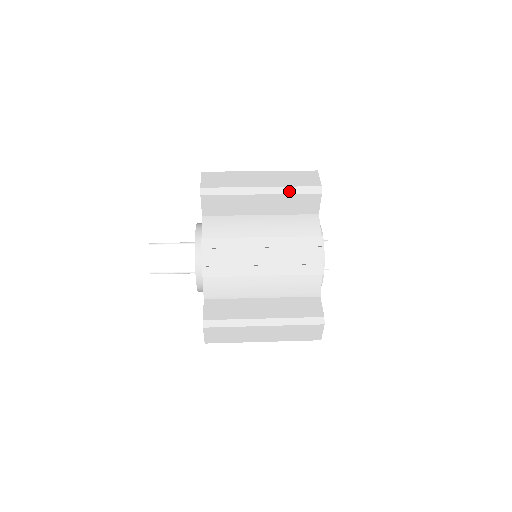
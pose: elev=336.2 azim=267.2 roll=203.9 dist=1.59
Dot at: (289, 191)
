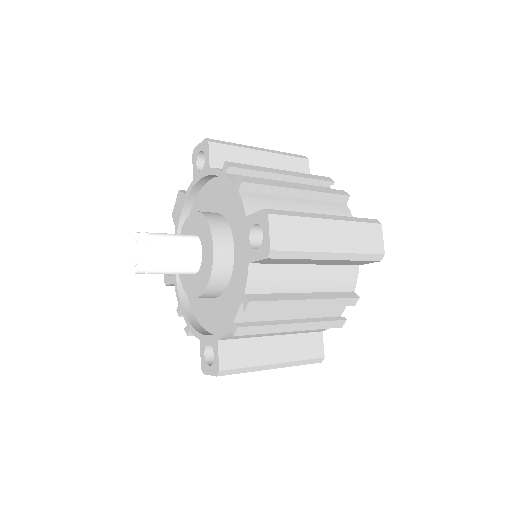
Dot at: (283, 153)
